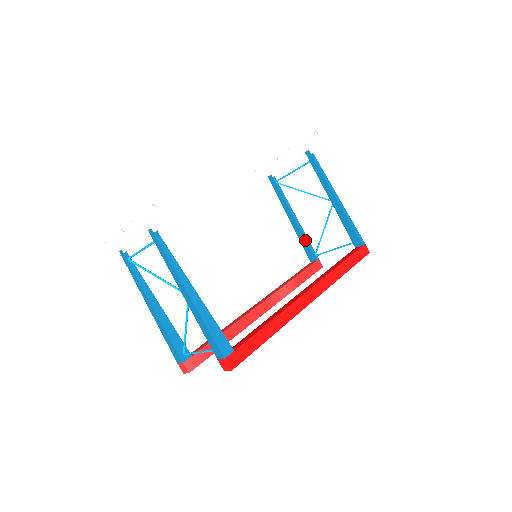
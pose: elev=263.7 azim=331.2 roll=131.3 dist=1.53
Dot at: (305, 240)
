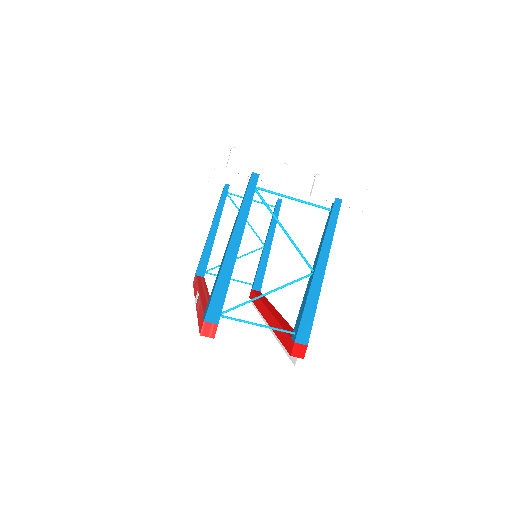
Dot at: occluded
